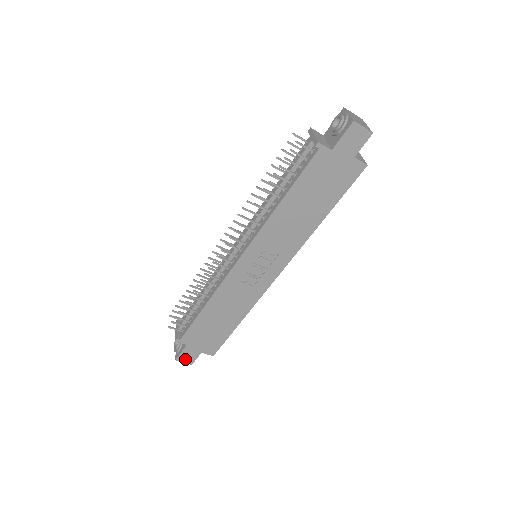
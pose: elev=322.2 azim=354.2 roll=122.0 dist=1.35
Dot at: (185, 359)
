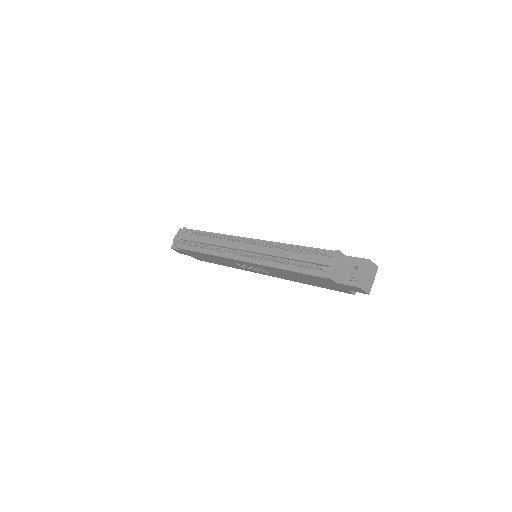
Dot at: (178, 251)
